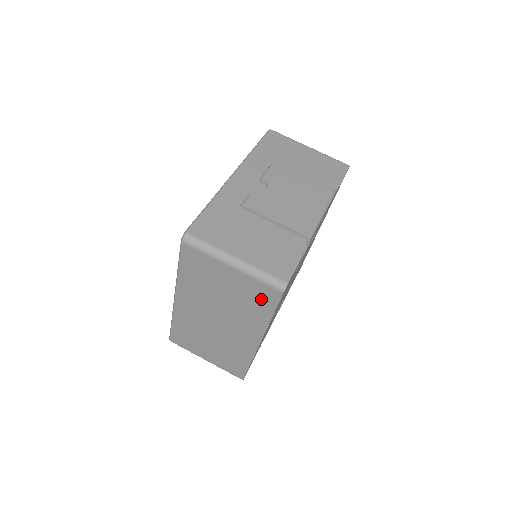
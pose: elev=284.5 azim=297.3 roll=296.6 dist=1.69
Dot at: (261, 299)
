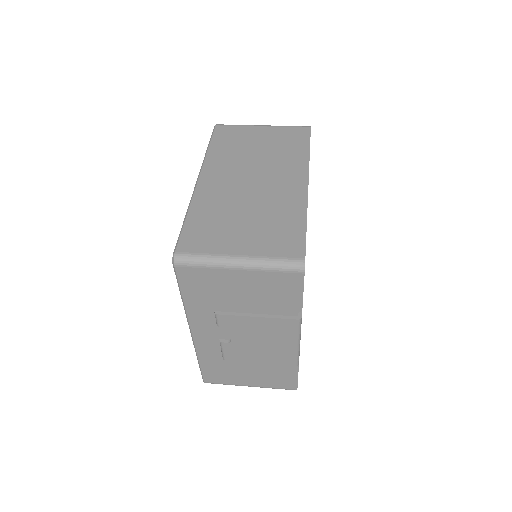
Dot at: (294, 139)
